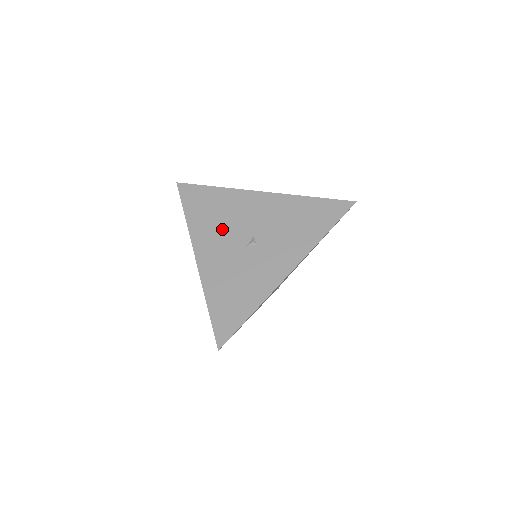
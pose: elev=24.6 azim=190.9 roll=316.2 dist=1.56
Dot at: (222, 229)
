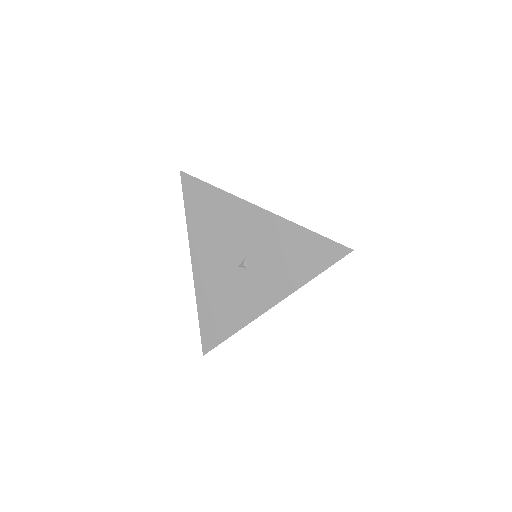
Dot at: (218, 241)
